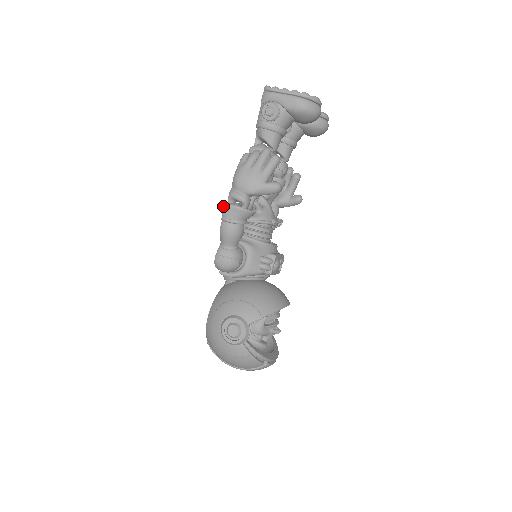
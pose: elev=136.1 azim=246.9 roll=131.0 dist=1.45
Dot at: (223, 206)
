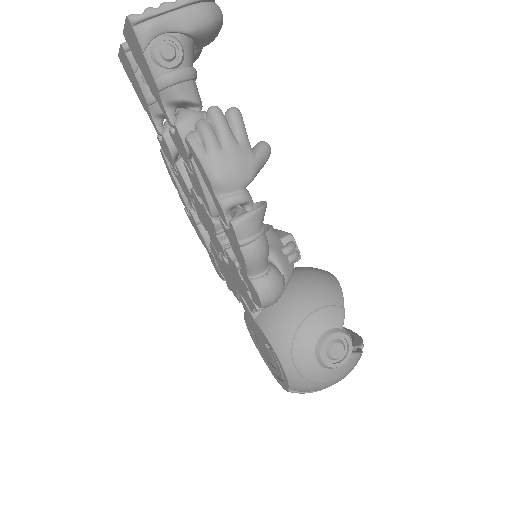
Dot at: (233, 227)
